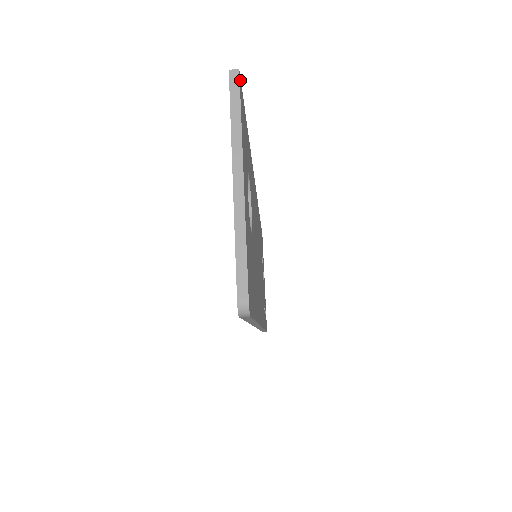
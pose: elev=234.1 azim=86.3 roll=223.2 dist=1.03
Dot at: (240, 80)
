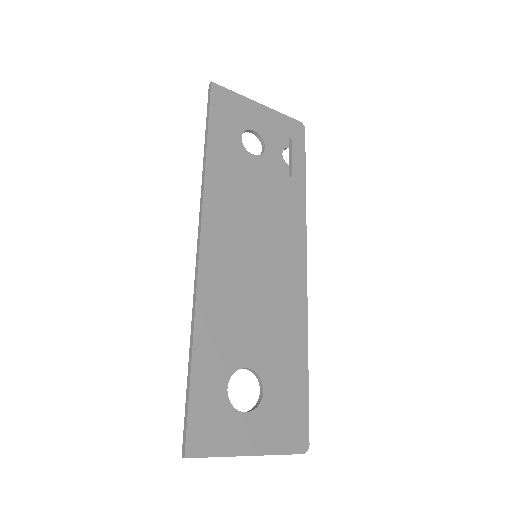
Dot at: (187, 449)
